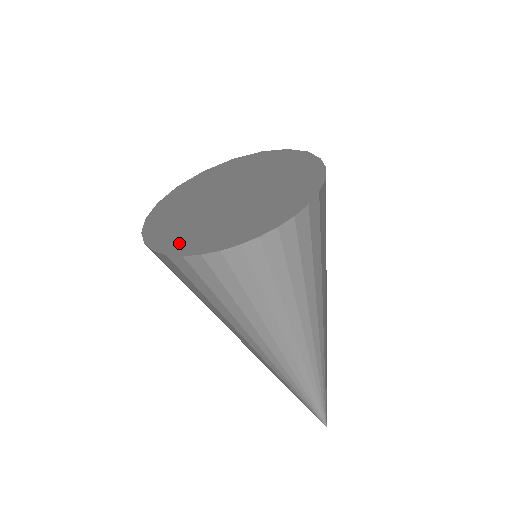
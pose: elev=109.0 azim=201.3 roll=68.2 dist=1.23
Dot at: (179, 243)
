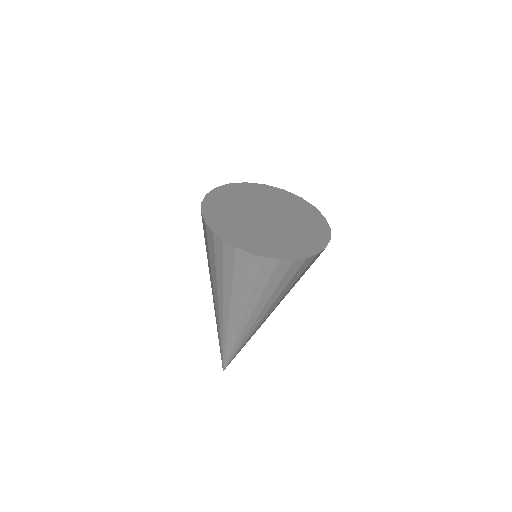
Dot at: (230, 234)
